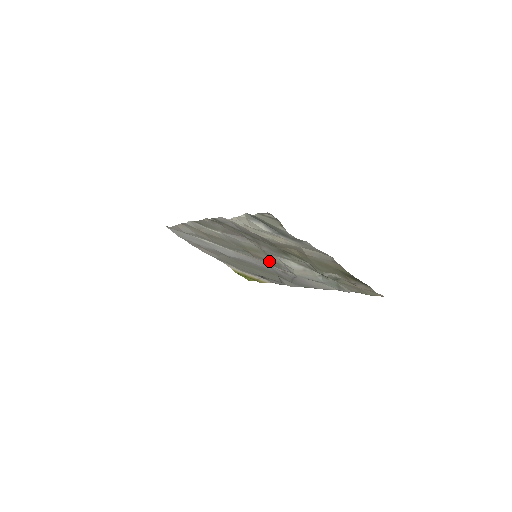
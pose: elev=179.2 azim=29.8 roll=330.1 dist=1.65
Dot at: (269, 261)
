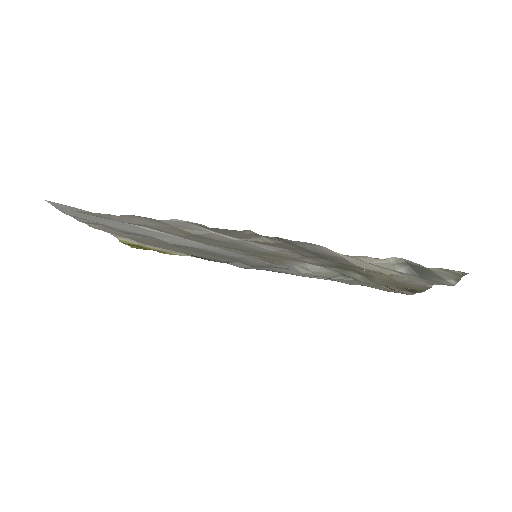
Dot at: (269, 259)
